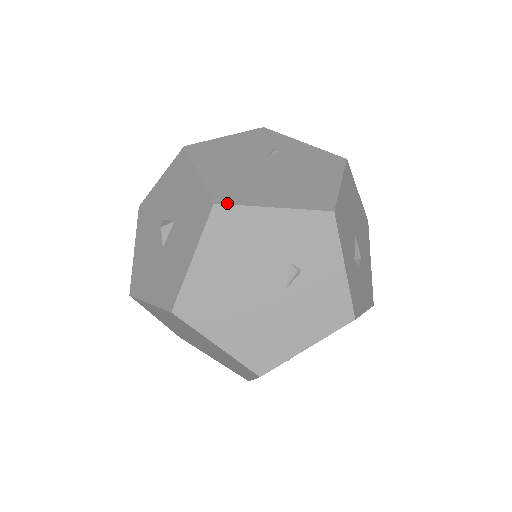
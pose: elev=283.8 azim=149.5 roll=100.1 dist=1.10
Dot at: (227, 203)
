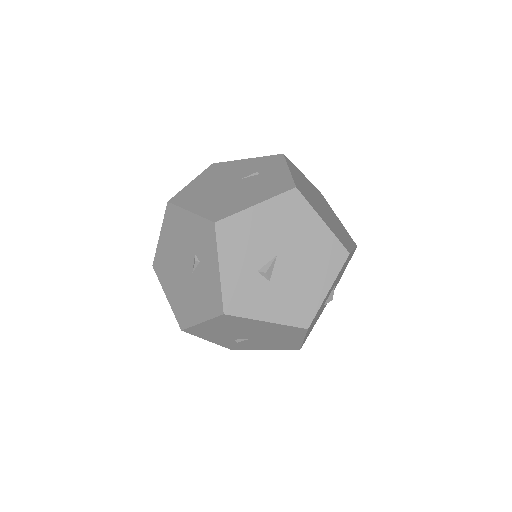
Dot at: (173, 203)
